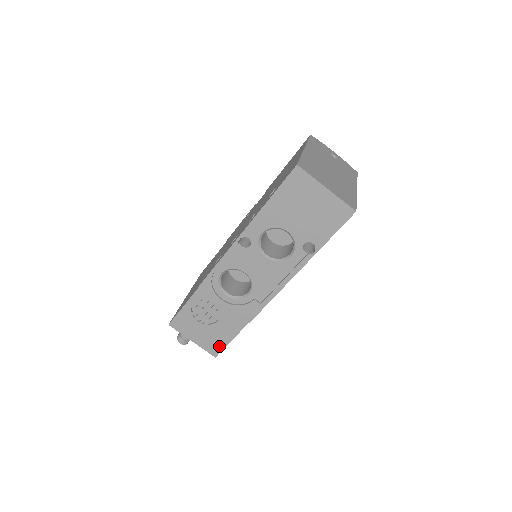
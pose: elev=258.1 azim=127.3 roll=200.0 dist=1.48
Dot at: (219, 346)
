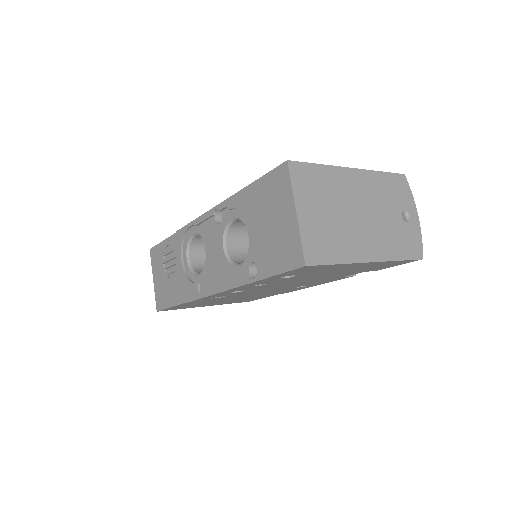
Dot at: (163, 303)
